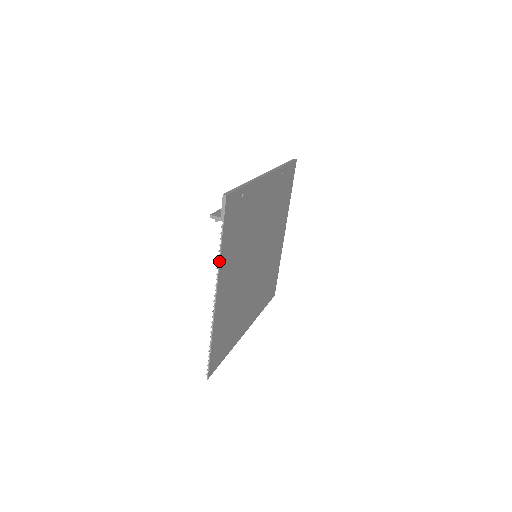
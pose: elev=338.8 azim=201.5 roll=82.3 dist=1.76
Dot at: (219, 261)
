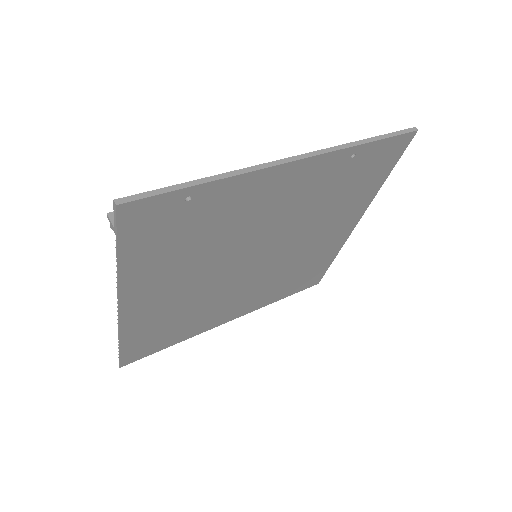
Dot at: (117, 277)
